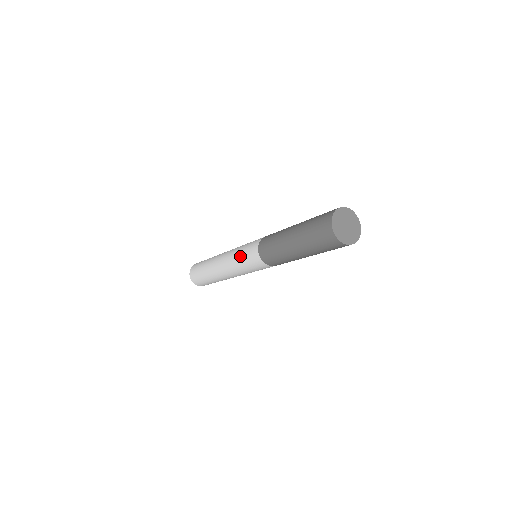
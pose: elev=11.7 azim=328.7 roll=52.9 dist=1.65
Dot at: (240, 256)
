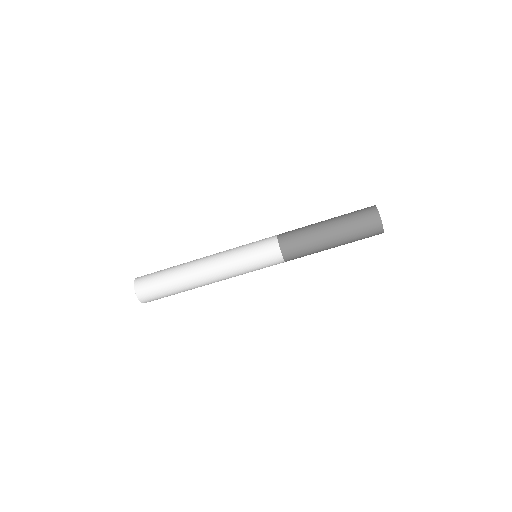
Dot at: (246, 248)
